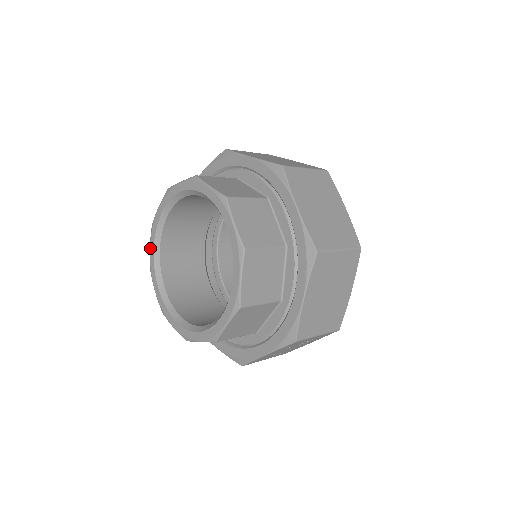
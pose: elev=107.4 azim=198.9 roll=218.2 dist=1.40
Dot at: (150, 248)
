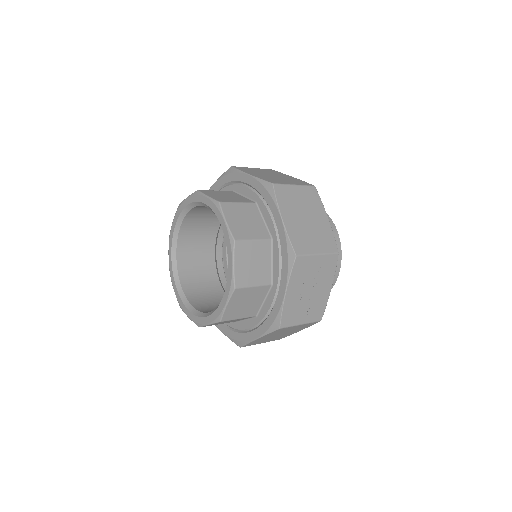
Dot at: (174, 291)
